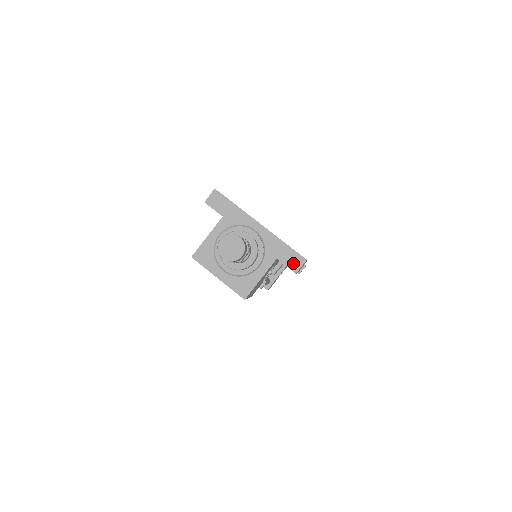
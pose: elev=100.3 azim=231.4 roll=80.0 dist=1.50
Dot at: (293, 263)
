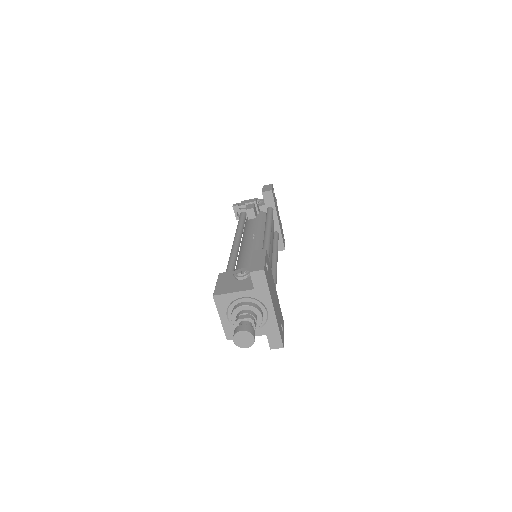
Dot at: (274, 344)
